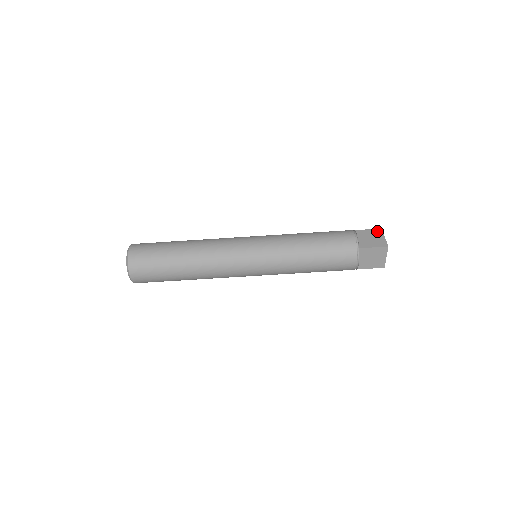
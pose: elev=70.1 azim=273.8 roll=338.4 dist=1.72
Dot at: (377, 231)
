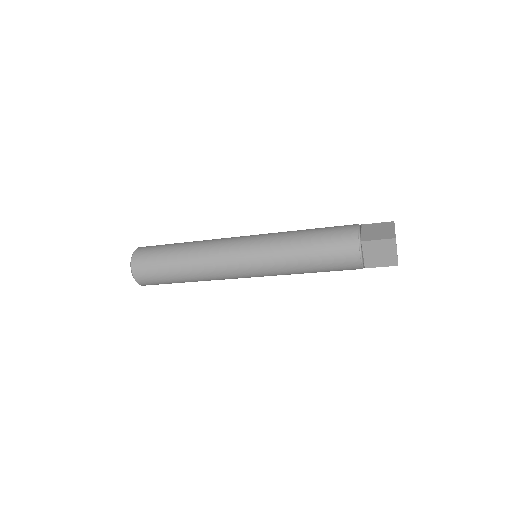
Dot at: (389, 243)
